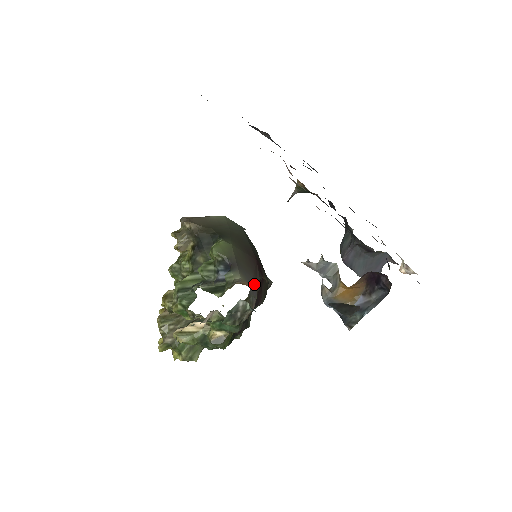
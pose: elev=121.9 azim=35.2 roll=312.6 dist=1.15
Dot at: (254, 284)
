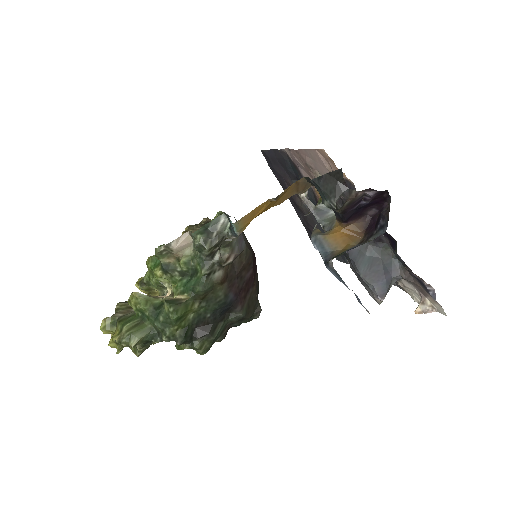
Dot at: (243, 238)
